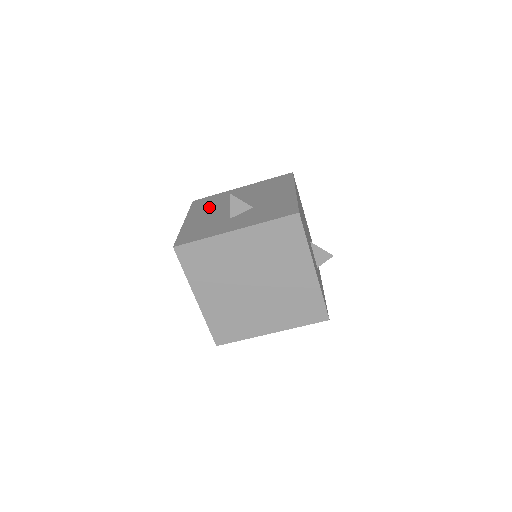
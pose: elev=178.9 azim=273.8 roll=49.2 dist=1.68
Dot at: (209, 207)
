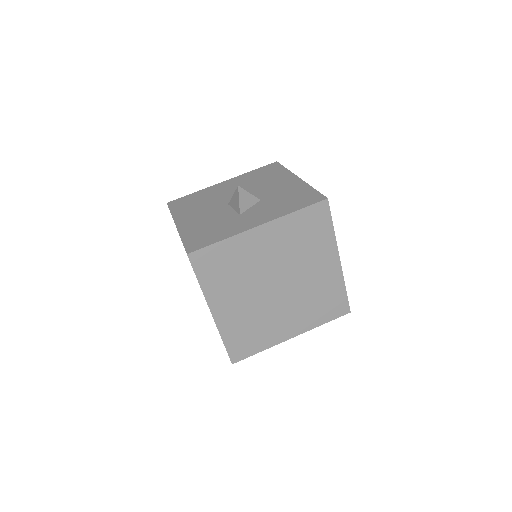
Dot at: (198, 206)
